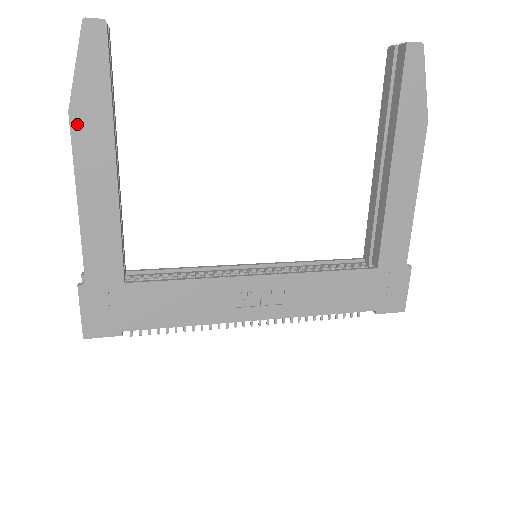
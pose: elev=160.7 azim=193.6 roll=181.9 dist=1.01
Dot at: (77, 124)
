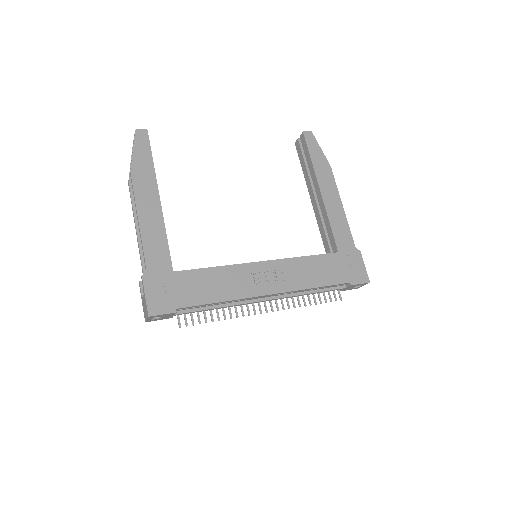
Dot at: (135, 178)
